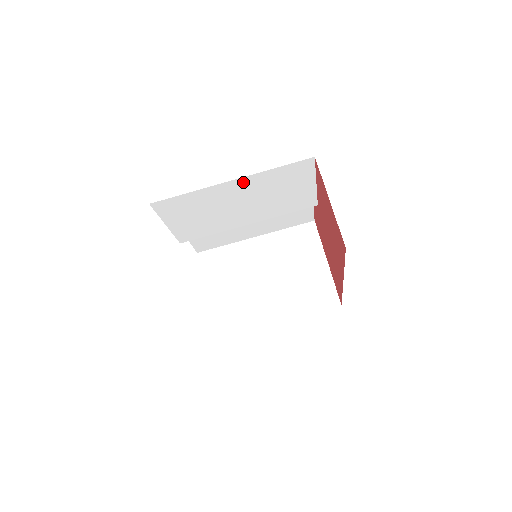
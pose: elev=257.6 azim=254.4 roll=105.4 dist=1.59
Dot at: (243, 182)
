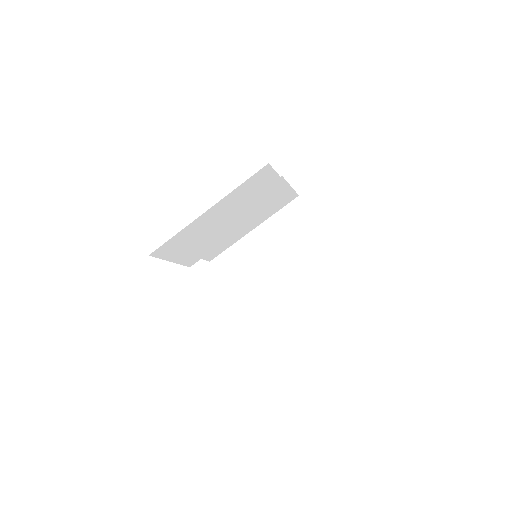
Dot at: (217, 207)
